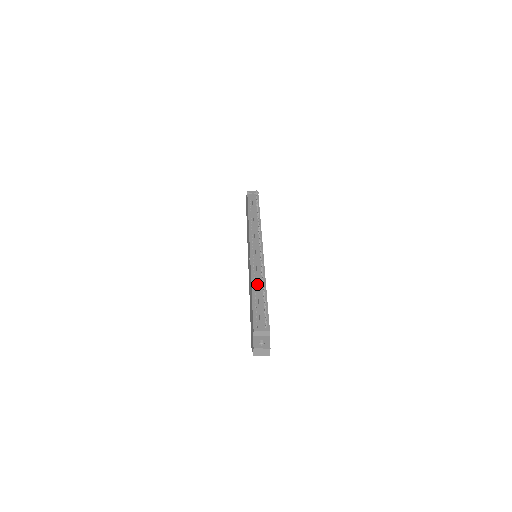
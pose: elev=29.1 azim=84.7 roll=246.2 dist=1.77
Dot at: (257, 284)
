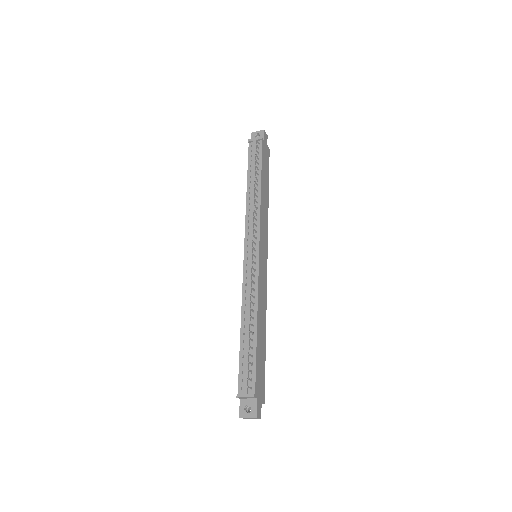
Dot at: (246, 318)
